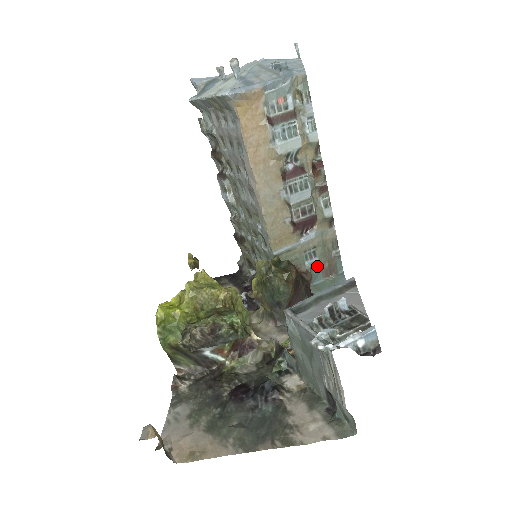
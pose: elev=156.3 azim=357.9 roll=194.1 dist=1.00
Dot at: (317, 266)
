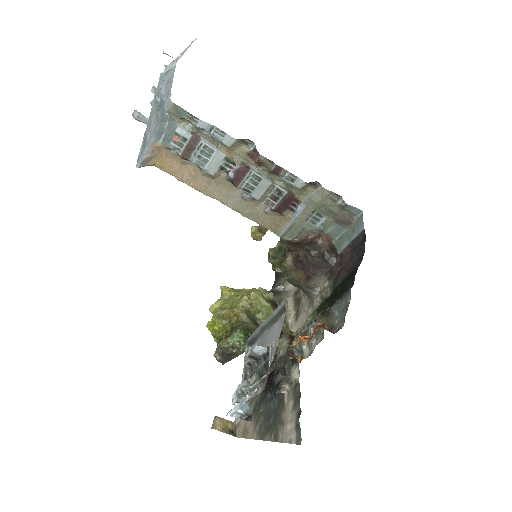
Dot at: (329, 223)
